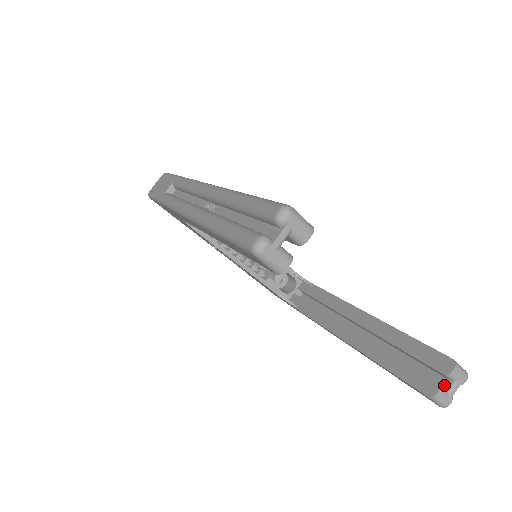
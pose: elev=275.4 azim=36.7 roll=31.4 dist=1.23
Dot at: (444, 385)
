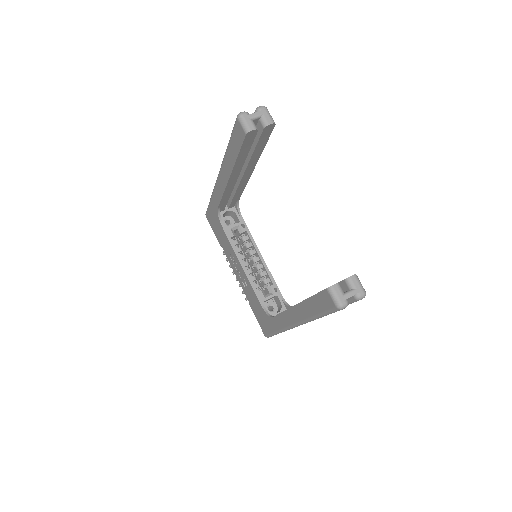
Dot at: (344, 292)
